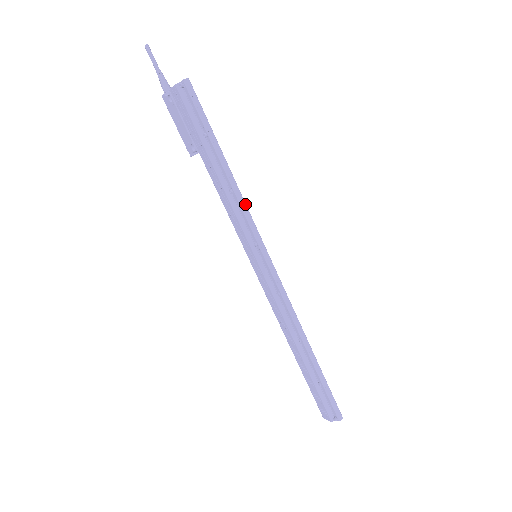
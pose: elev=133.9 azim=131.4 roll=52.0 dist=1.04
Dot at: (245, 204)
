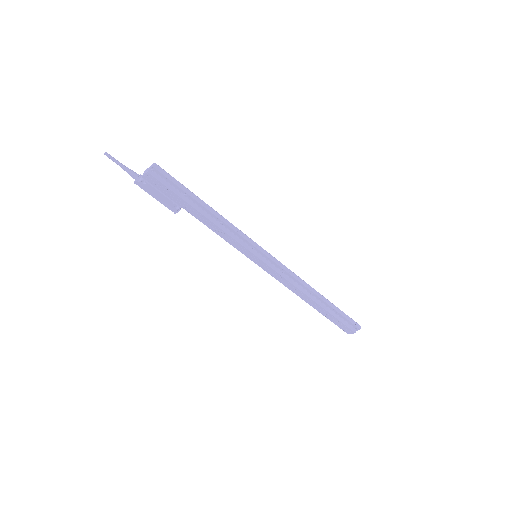
Dot at: (234, 226)
